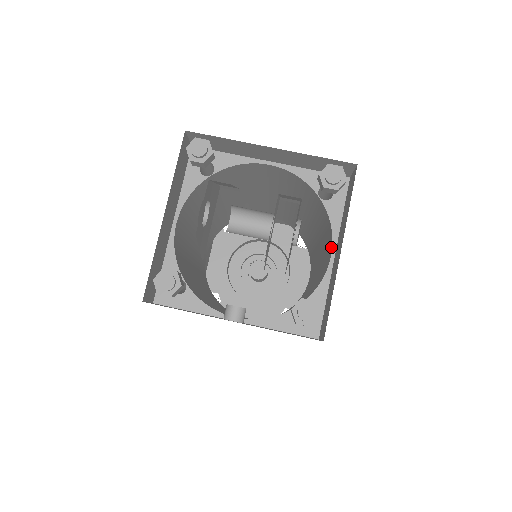
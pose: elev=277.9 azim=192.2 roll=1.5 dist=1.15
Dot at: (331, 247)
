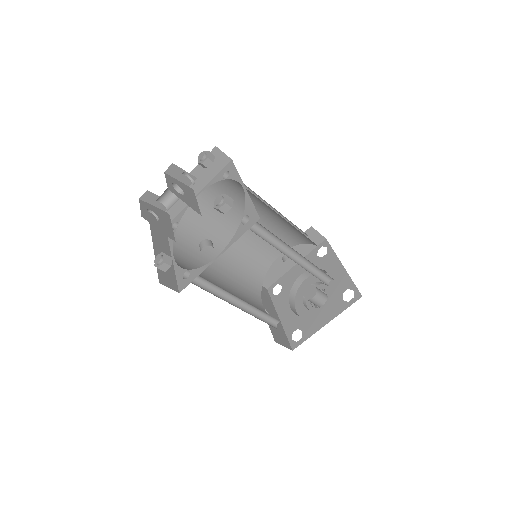
Dot at: occluded
